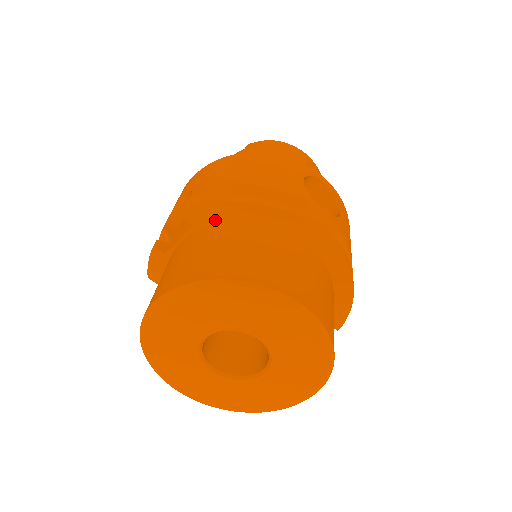
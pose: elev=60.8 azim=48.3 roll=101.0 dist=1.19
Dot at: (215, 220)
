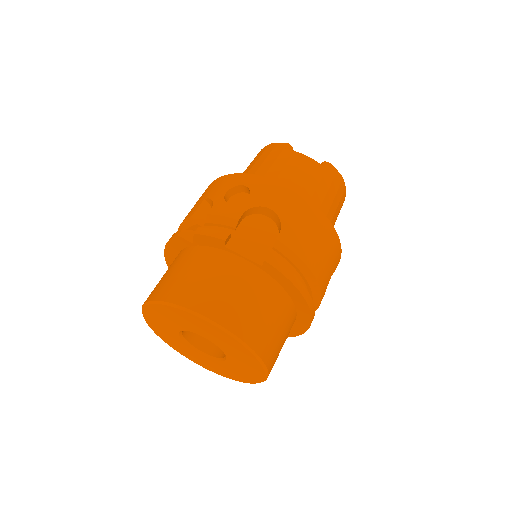
Dot at: (277, 279)
